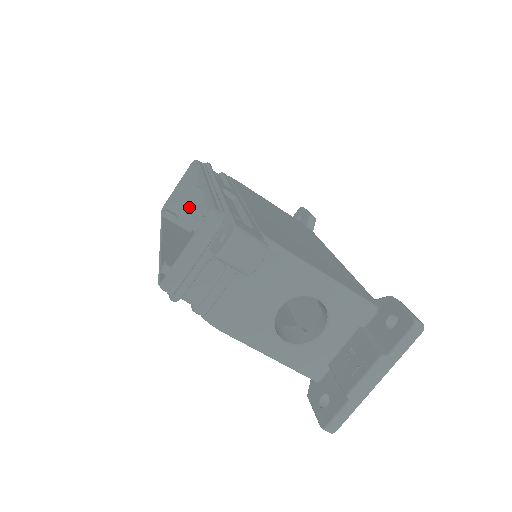
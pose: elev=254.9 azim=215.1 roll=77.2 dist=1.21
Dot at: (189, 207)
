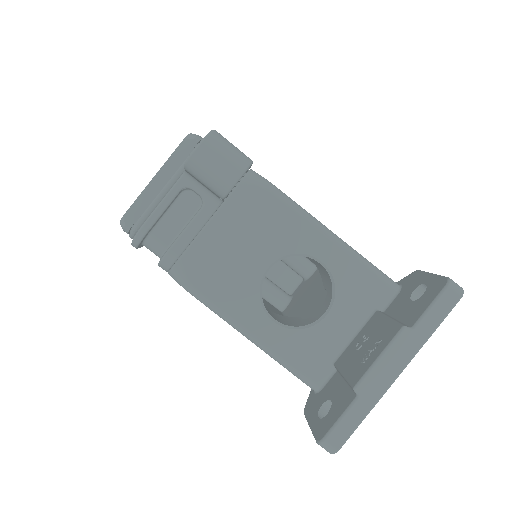
Dot at: occluded
